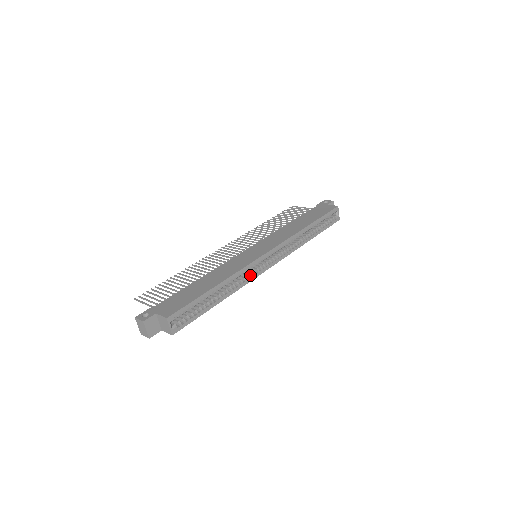
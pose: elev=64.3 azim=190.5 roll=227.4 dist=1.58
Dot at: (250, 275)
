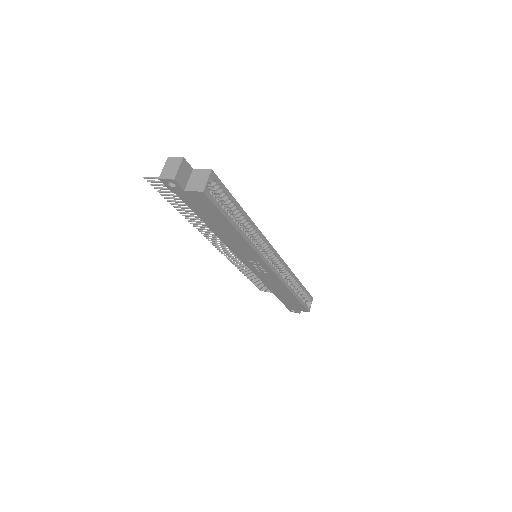
Dot at: (259, 250)
